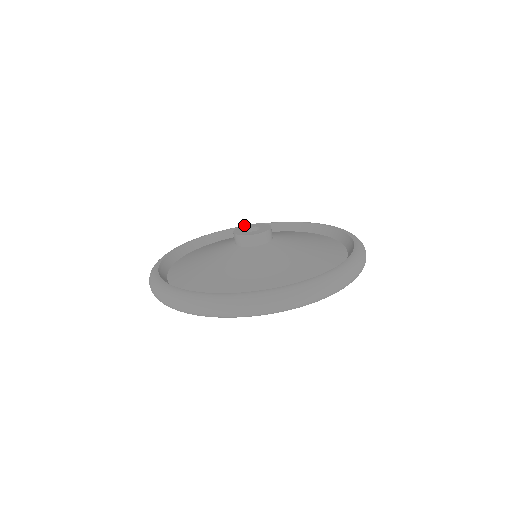
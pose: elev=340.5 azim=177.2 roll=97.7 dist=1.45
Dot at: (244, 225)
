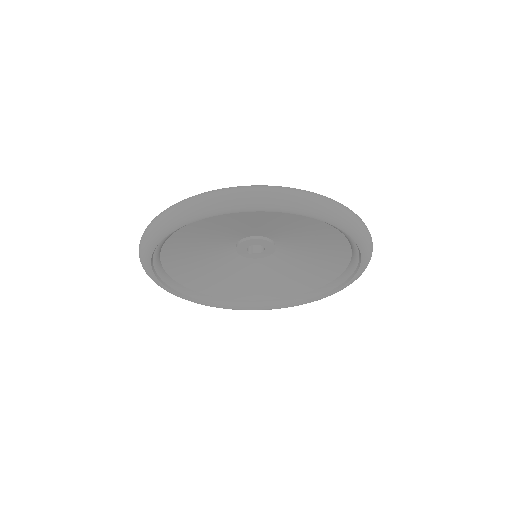
Dot at: occluded
